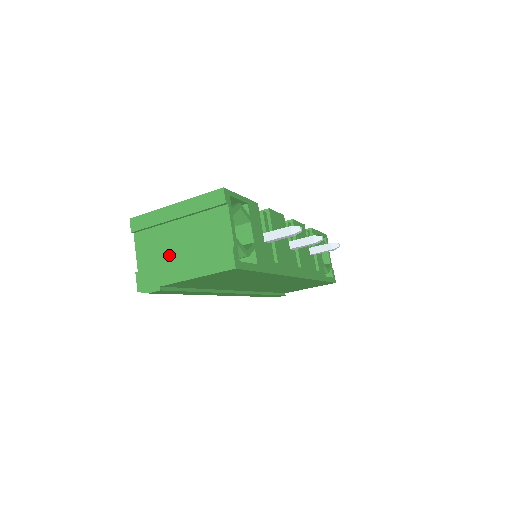
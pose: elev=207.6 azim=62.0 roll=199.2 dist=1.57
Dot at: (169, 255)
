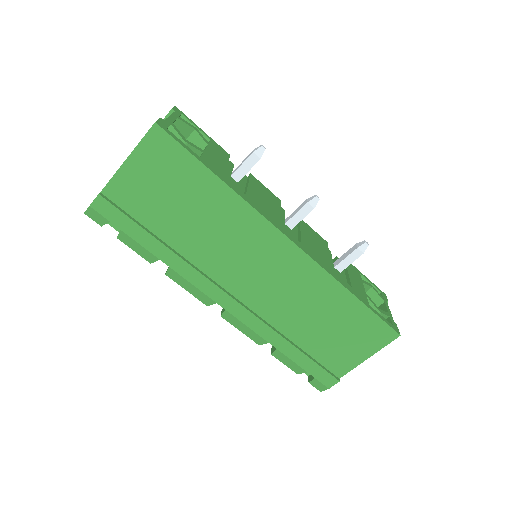
Dot at: occluded
